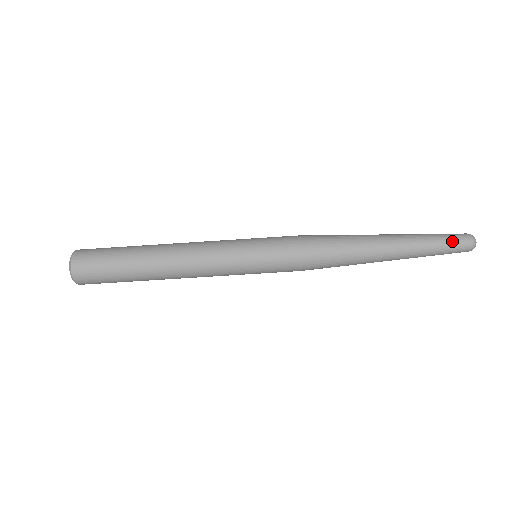
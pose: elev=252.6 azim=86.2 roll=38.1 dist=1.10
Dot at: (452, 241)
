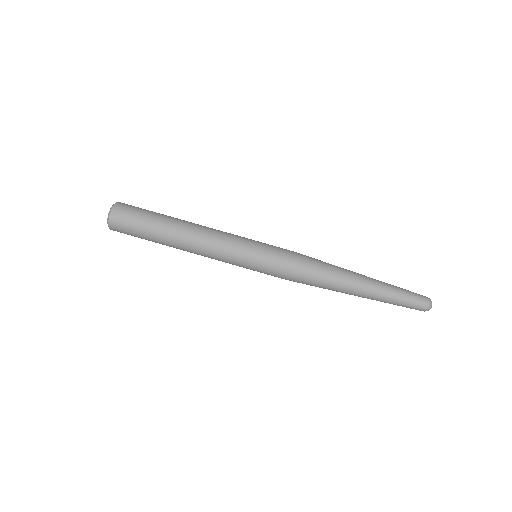
Dot at: (412, 301)
